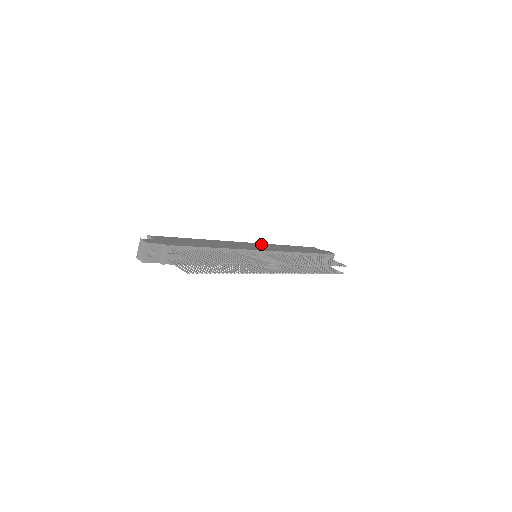
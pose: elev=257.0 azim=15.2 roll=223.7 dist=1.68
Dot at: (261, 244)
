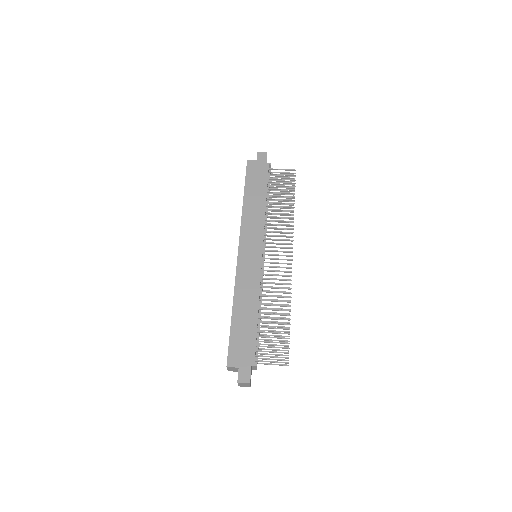
Dot at: (243, 235)
